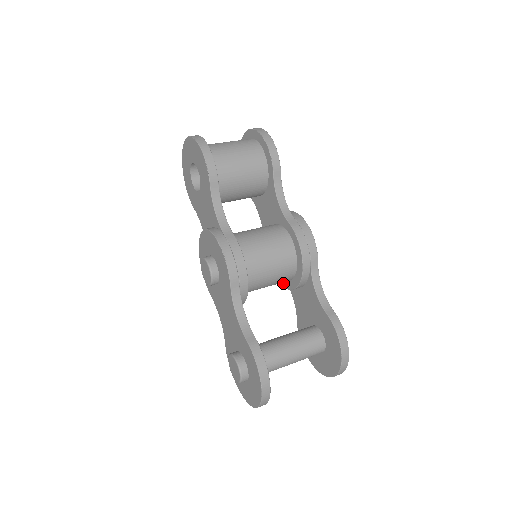
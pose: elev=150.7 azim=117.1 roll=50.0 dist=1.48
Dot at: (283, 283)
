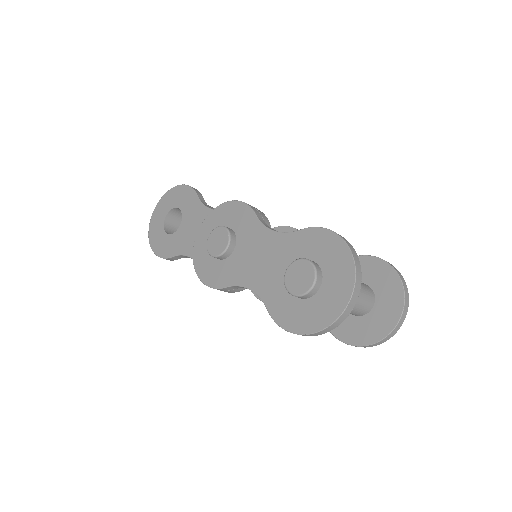
Dot at: occluded
